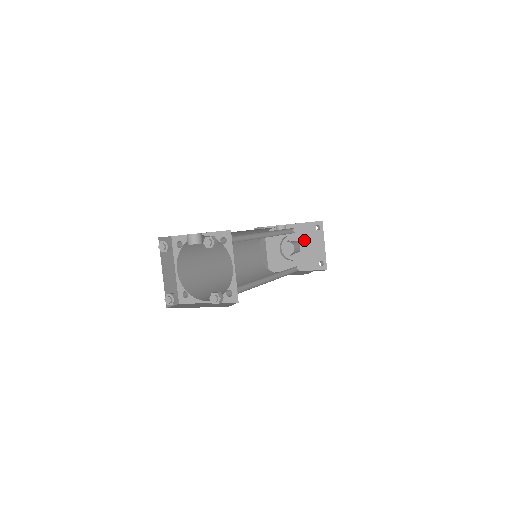
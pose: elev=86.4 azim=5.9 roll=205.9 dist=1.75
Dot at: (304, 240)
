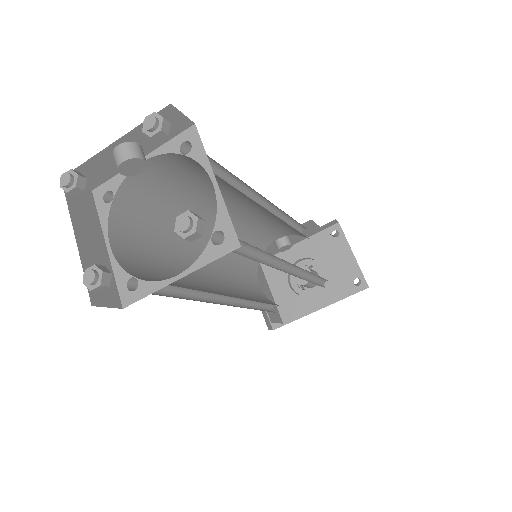
Dot at: (321, 258)
